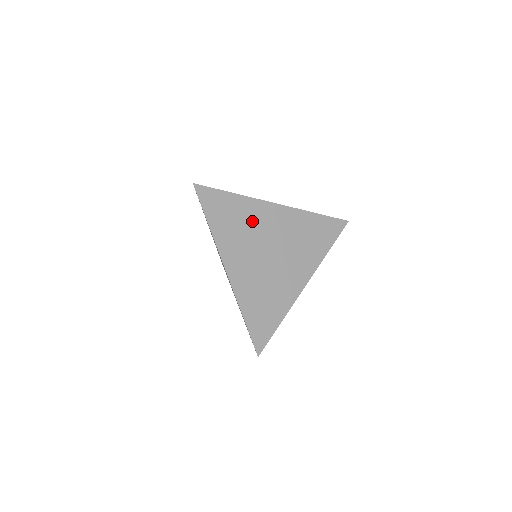
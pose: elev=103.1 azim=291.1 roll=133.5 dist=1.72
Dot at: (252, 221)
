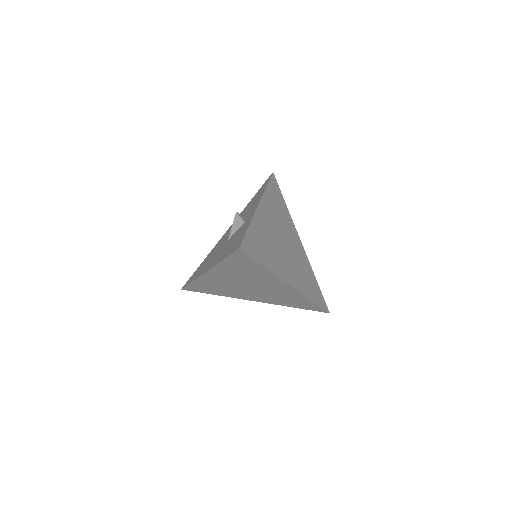
Dot at: (266, 234)
